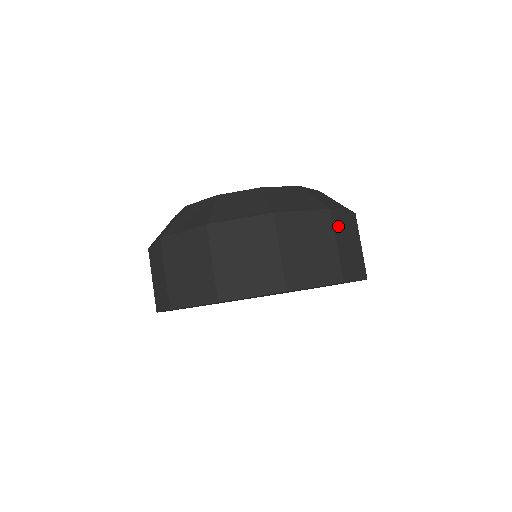
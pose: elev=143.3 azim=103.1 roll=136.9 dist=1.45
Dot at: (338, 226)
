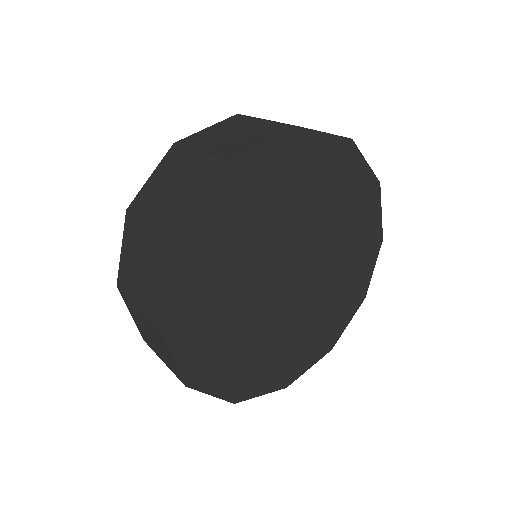
Dot at: occluded
